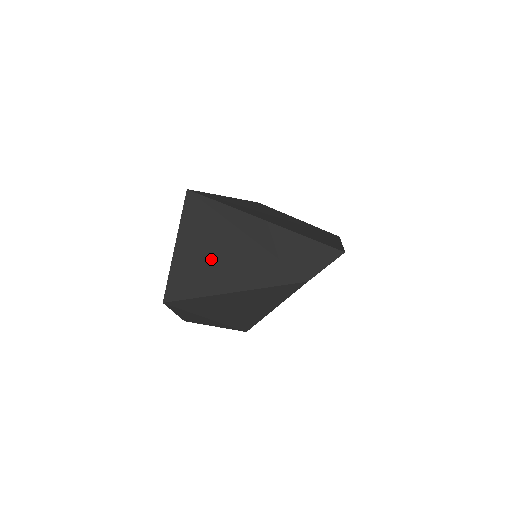
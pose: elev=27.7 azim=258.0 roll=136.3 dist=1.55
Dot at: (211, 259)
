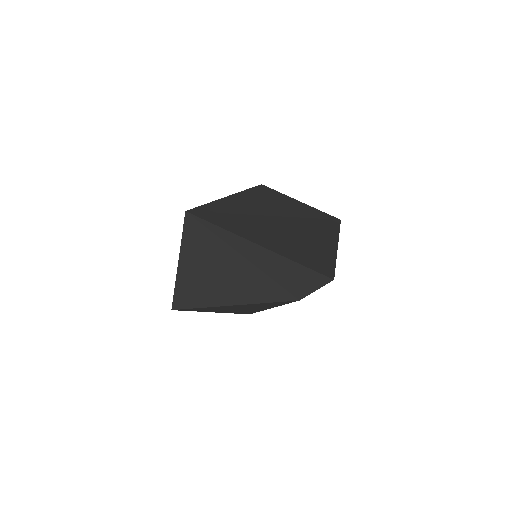
Dot at: (212, 276)
